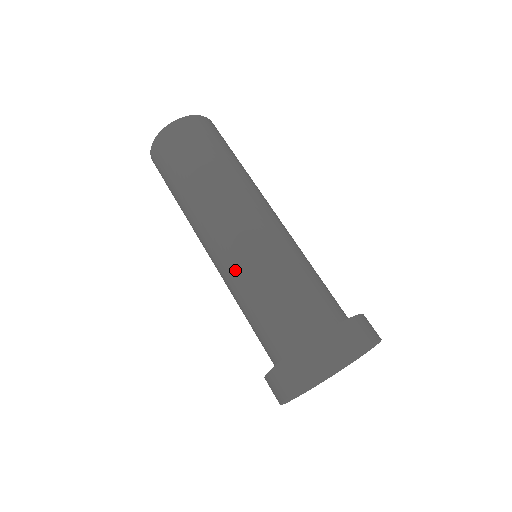
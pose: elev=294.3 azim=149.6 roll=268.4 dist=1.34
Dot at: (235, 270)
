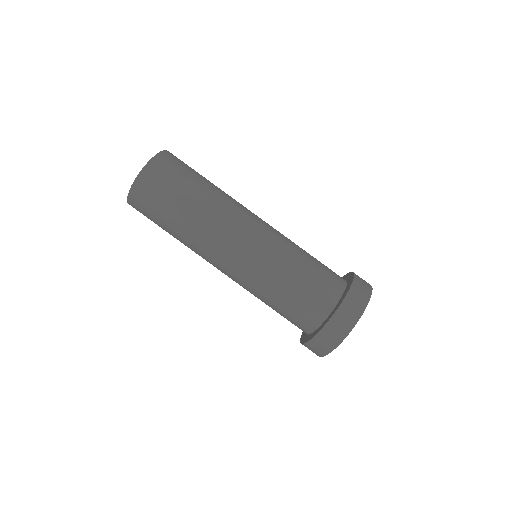
Dot at: (255, 277)
